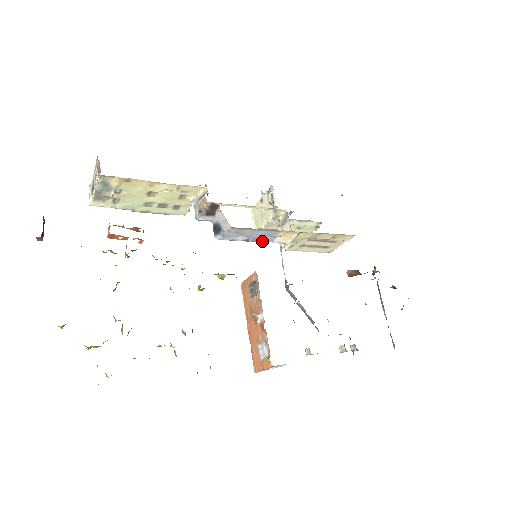
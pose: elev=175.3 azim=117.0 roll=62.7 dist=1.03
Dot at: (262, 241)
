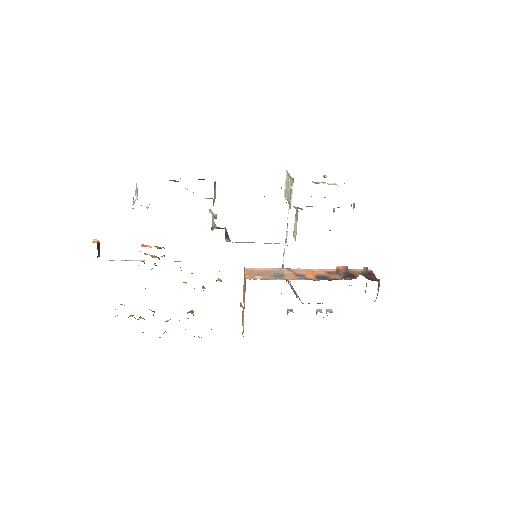
Dot at: (265, 243)
